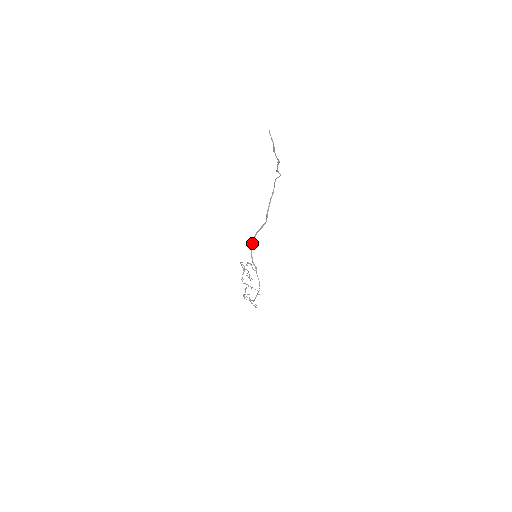
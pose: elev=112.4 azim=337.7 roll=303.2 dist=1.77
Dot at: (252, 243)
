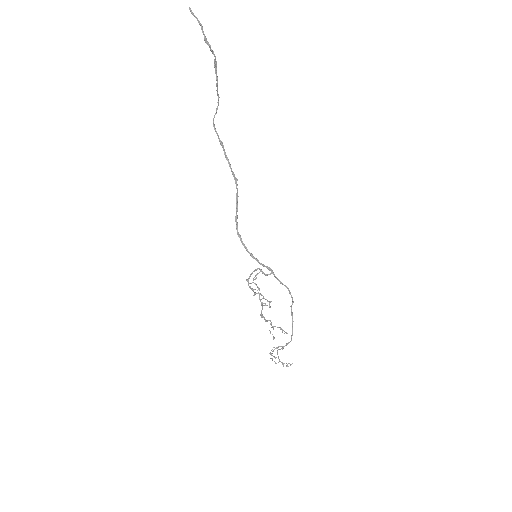
Dot at: (241, 240)
